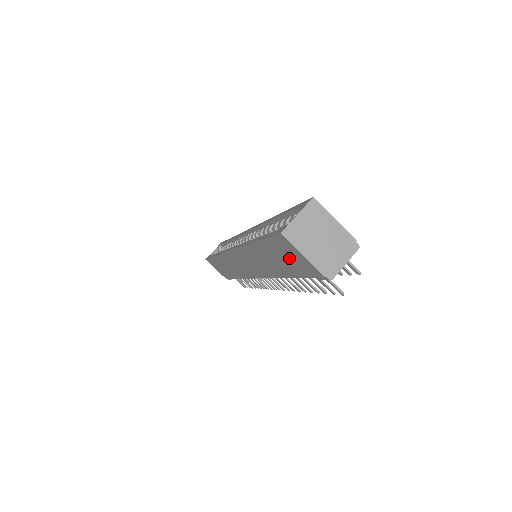
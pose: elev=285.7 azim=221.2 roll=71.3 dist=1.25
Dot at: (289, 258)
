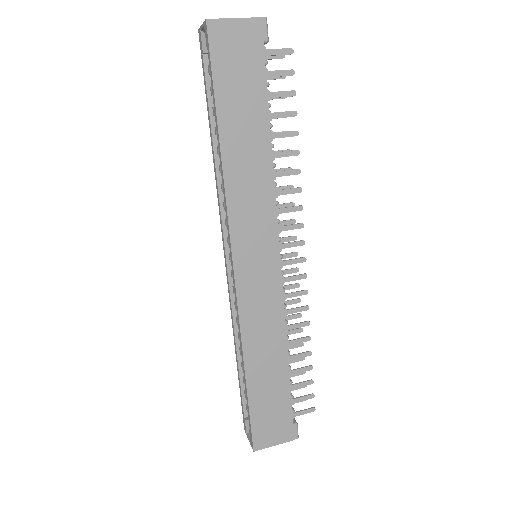
Dot at: (239, 62)
